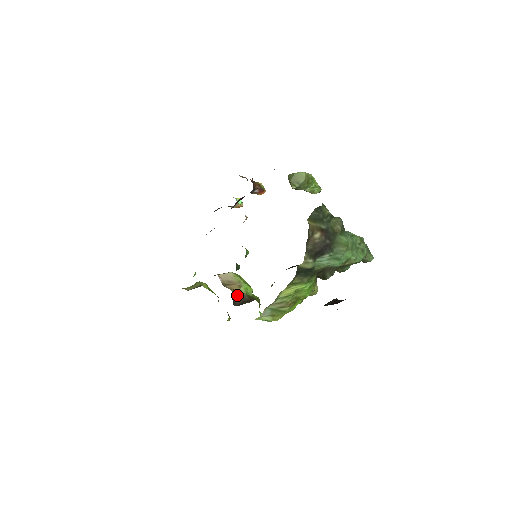
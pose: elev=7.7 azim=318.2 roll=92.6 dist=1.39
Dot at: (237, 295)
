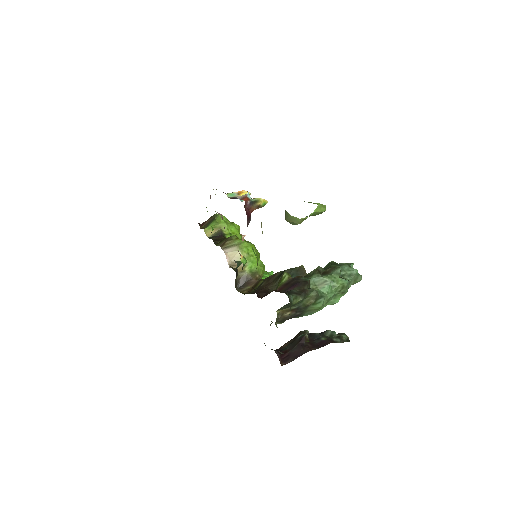
Dot at: (241, 275)
